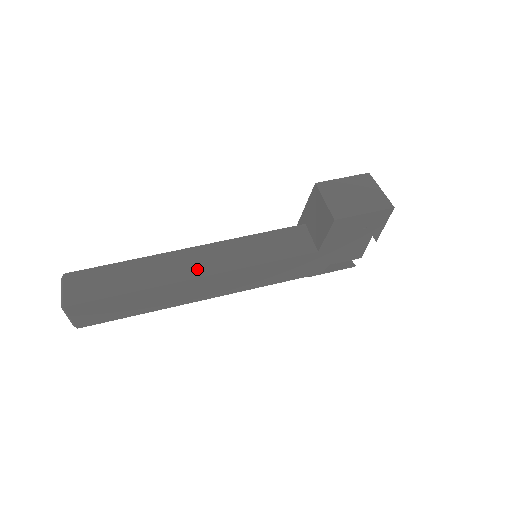
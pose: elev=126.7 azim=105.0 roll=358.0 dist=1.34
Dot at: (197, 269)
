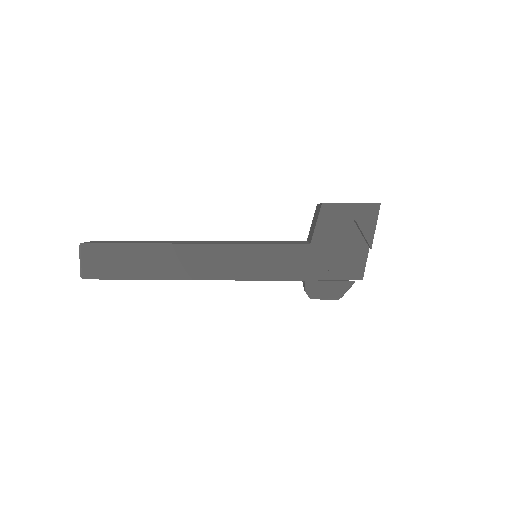
Dot at: occluded
